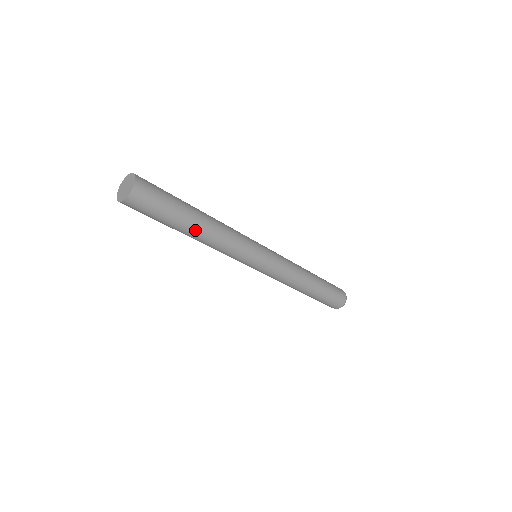
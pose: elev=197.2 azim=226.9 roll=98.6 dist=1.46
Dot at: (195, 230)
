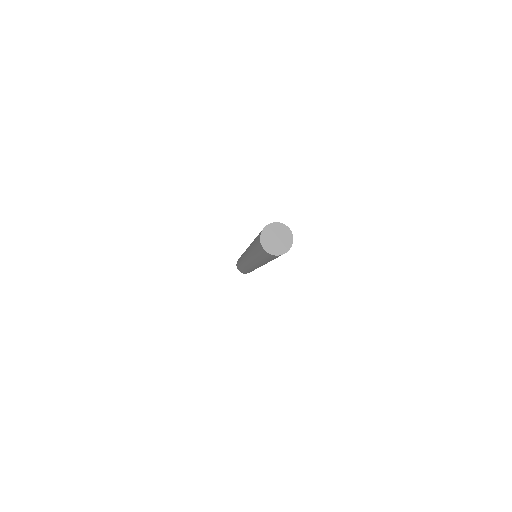
Dot at: occluded
